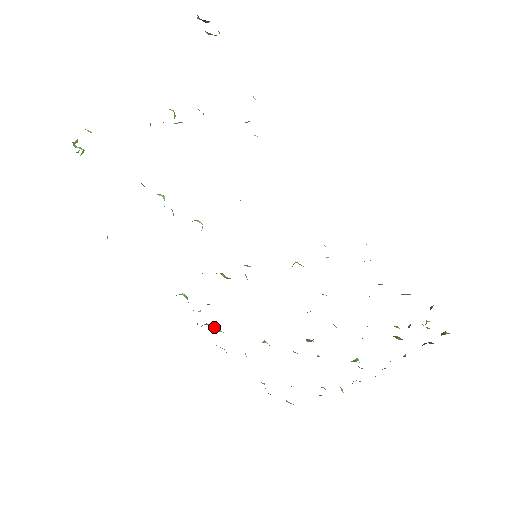
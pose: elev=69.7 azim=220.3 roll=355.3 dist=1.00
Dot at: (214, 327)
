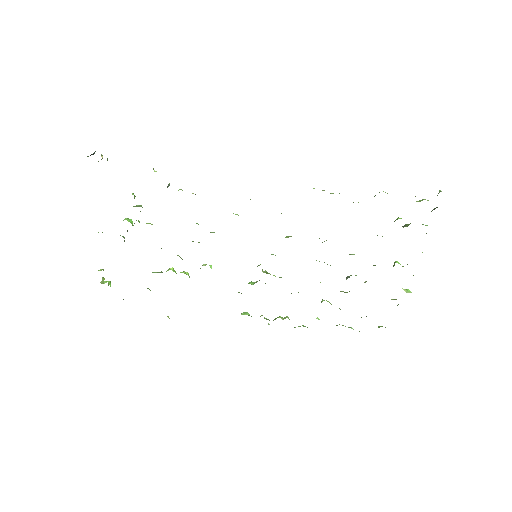
Dot at: occluded
